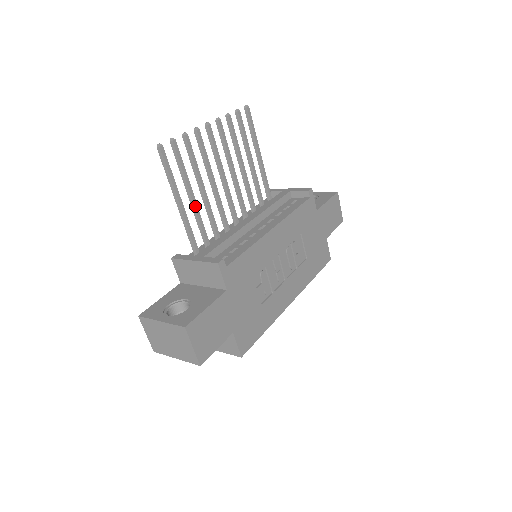
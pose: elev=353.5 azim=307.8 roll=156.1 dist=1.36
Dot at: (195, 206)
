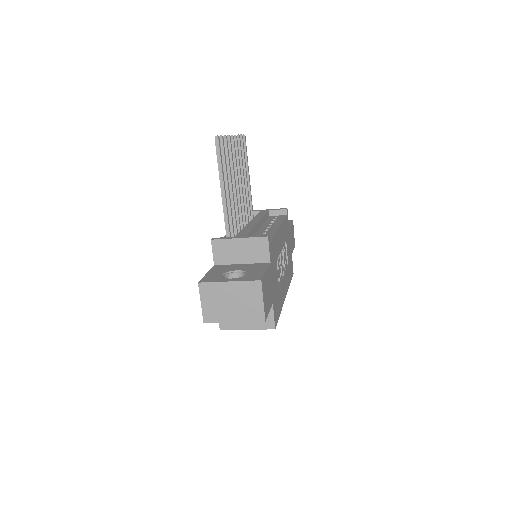
Dot at: (229, 197)
